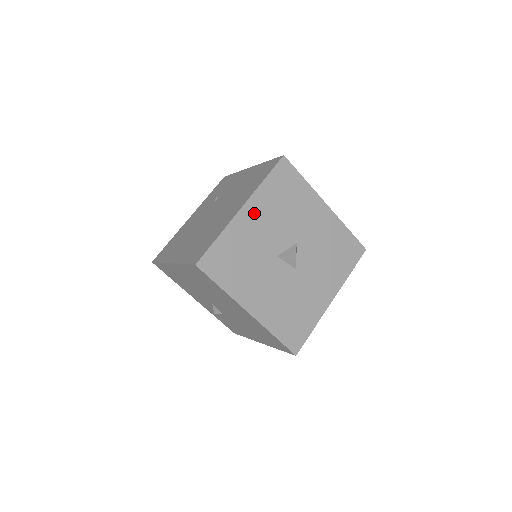
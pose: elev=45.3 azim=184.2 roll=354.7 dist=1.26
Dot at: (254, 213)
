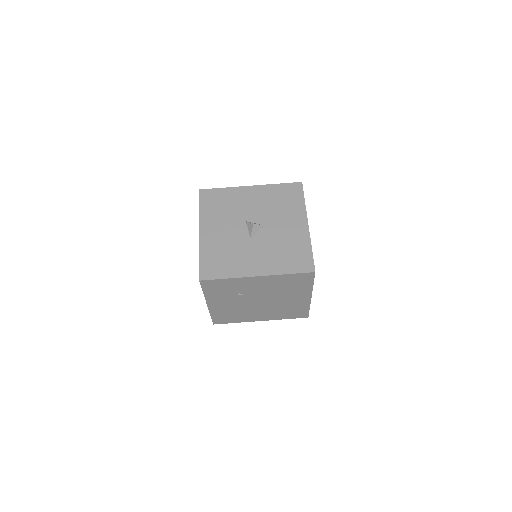
Dot at: (255, 193)
